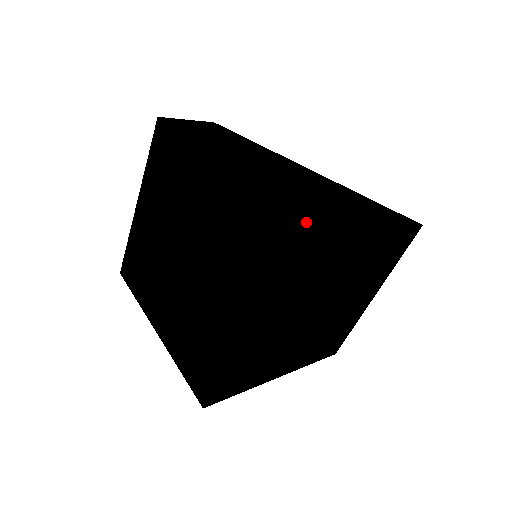
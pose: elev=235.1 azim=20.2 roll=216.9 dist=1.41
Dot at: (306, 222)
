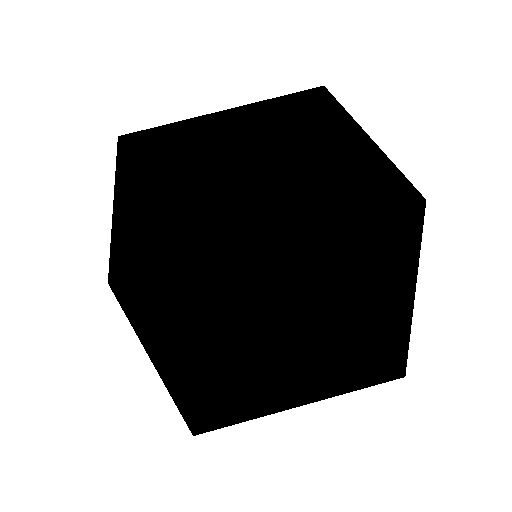
Dot at: occluded
